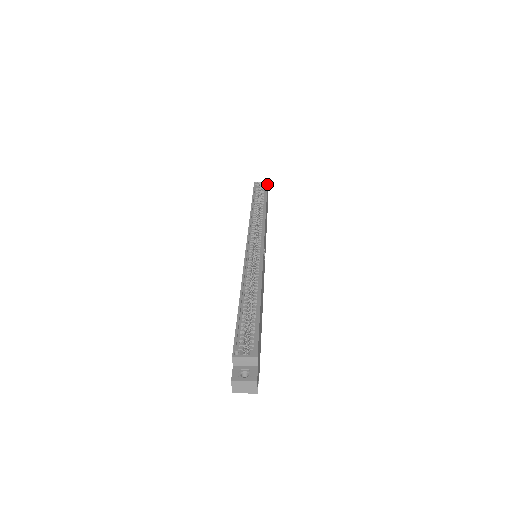
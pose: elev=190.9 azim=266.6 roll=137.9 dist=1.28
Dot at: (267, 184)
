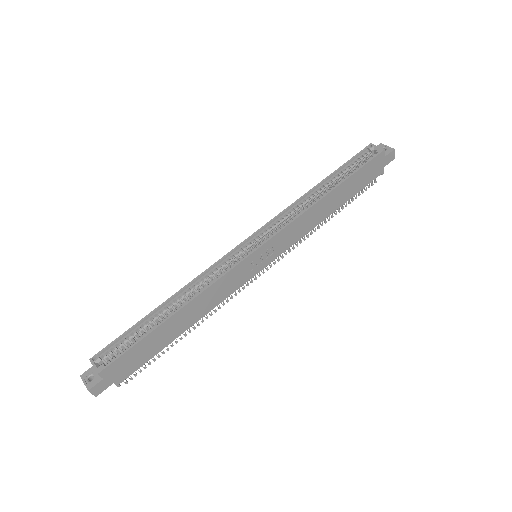
Dot at: (378, 154)
